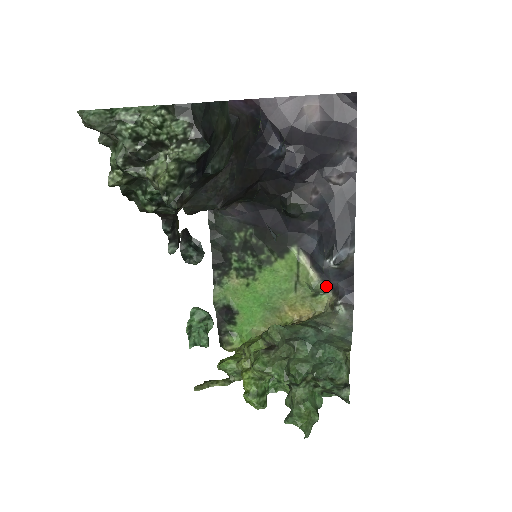
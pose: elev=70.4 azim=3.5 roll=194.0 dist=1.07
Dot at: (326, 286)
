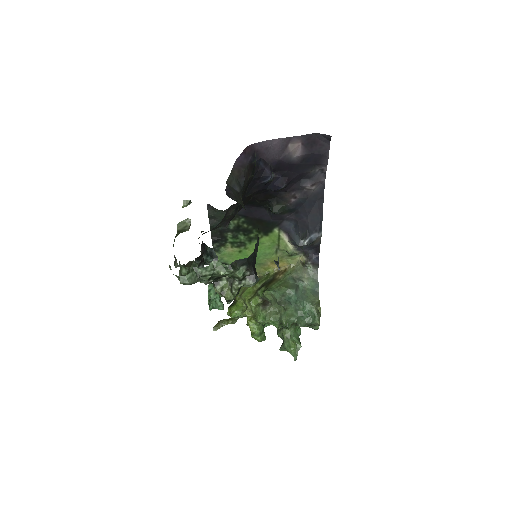
Dot at: (299, 252)
